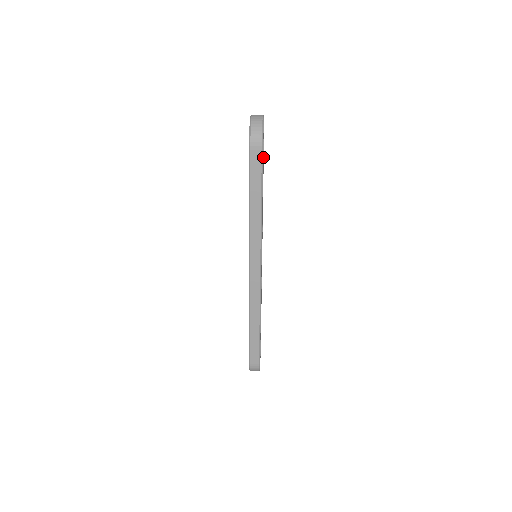
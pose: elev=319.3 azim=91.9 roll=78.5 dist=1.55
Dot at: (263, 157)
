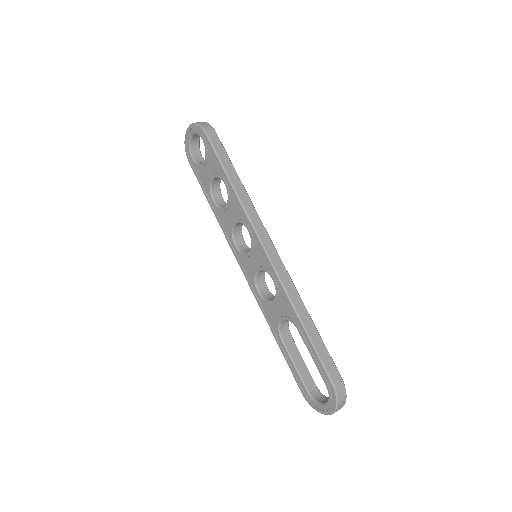
Dot at: occluded
